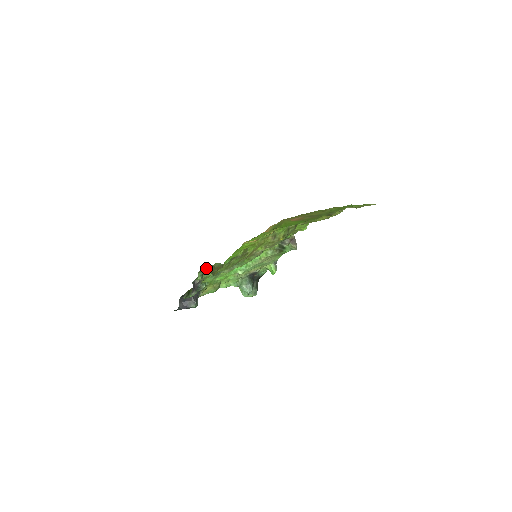
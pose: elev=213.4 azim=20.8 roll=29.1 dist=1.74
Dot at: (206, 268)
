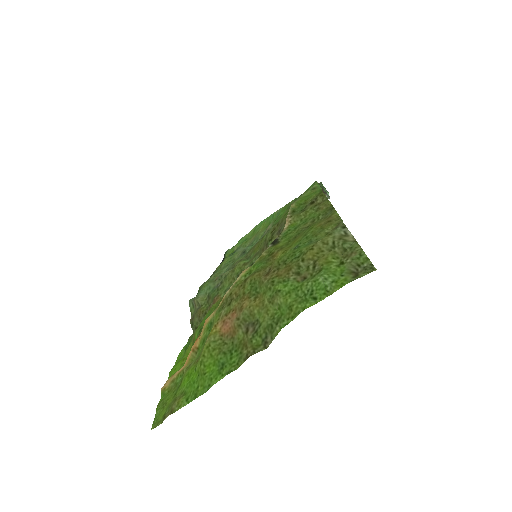
Dot at: (192, 301)
